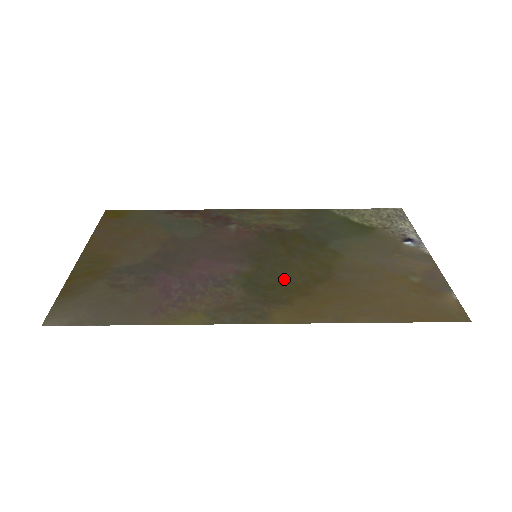
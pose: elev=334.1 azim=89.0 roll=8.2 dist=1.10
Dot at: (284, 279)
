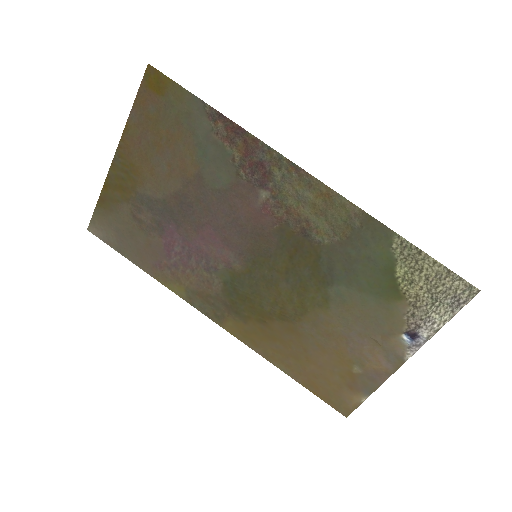
Dot at: (258, 298)
